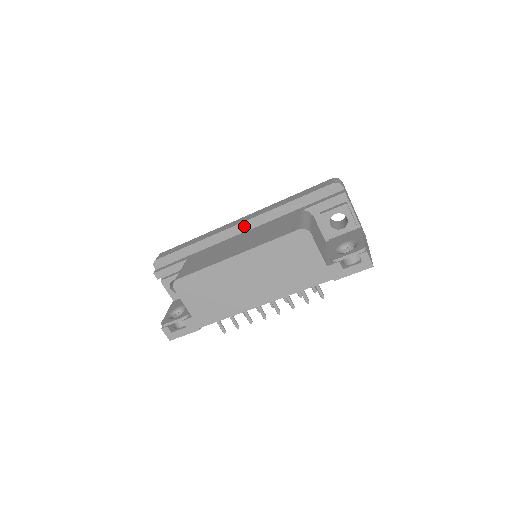
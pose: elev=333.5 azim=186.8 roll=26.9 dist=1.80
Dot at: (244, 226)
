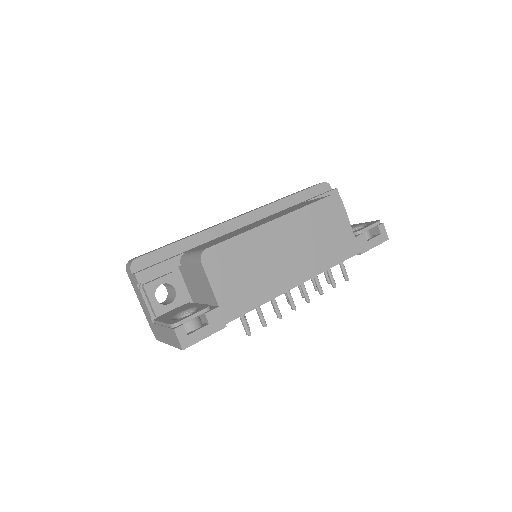
Dot at: (246, 219)
